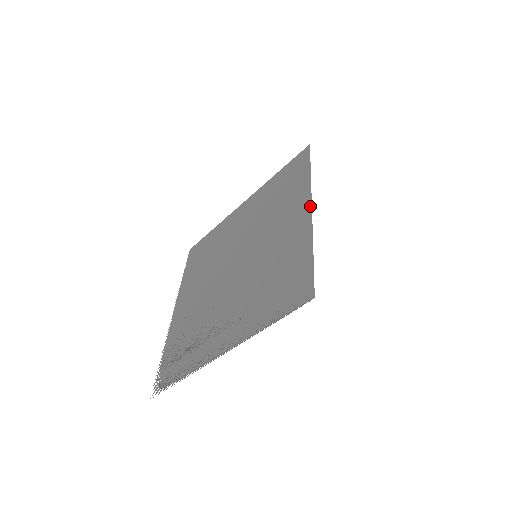
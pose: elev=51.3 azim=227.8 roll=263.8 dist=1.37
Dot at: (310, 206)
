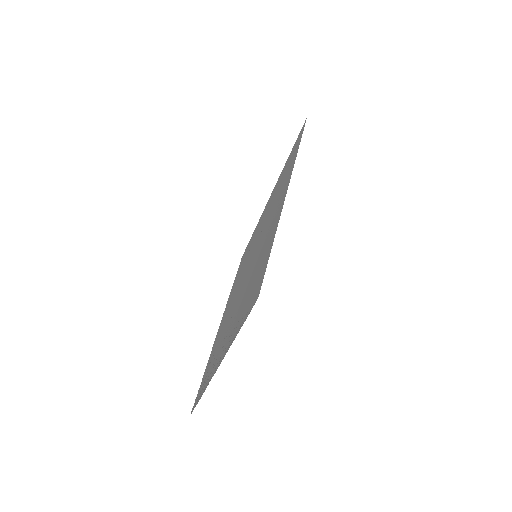
Dot at: (286, 189)
